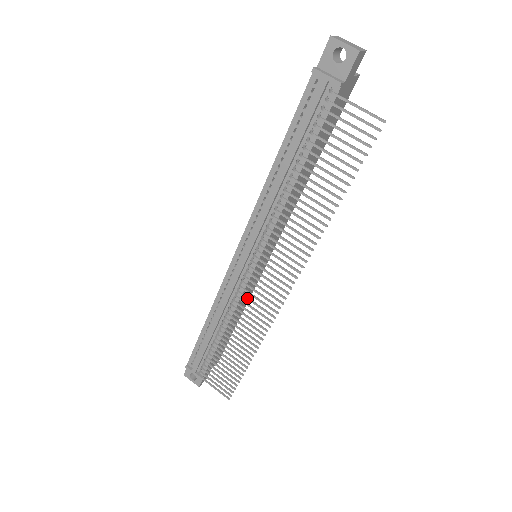
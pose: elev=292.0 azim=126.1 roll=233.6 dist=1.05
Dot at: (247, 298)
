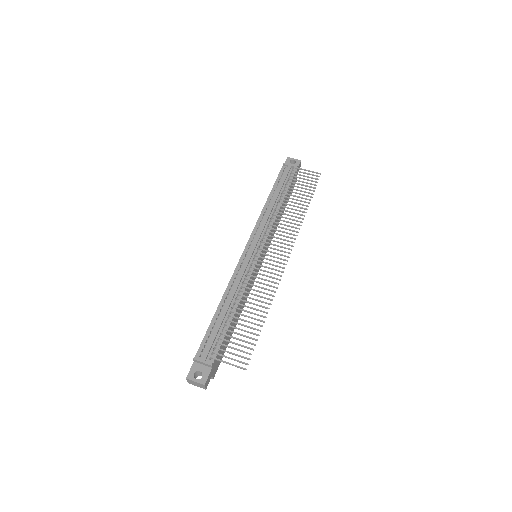
Dot at: occluded
